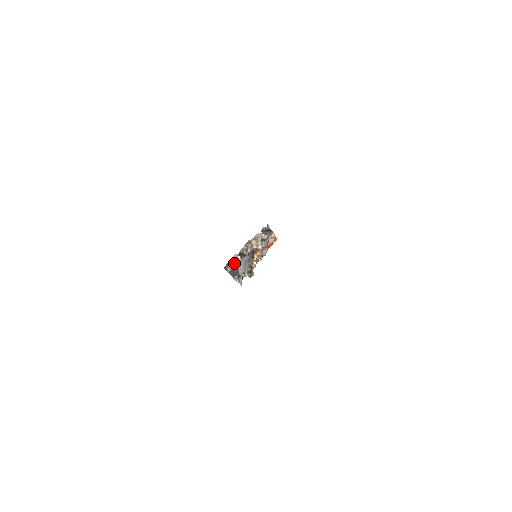
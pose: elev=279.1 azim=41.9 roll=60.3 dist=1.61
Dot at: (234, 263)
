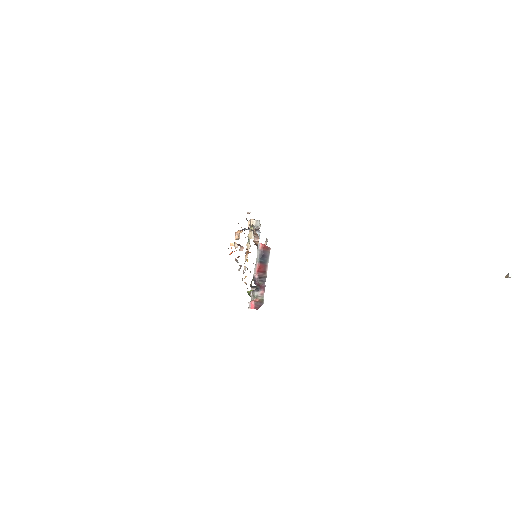
Dot at: (256, 262)
